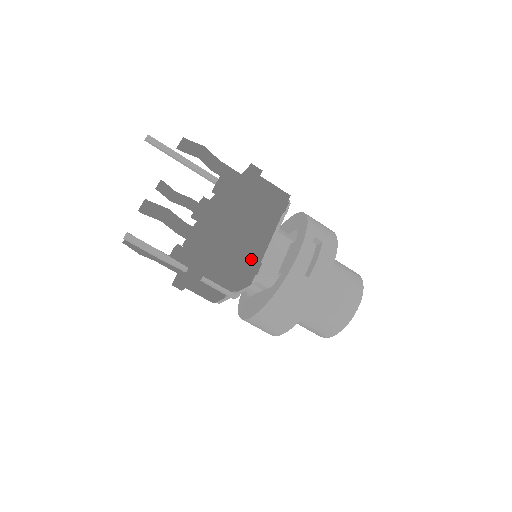
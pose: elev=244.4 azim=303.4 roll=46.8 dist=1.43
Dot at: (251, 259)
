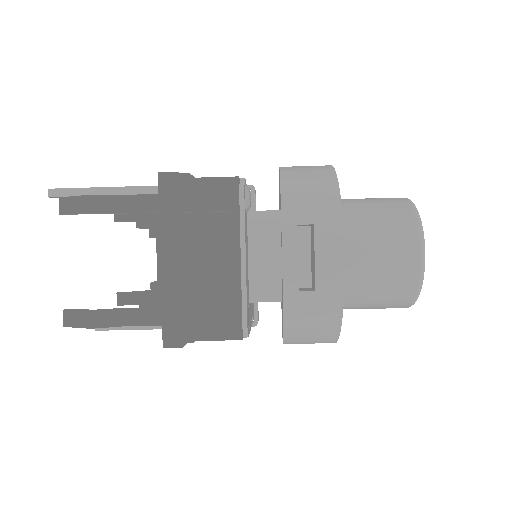
Dot at: (224, 310)
